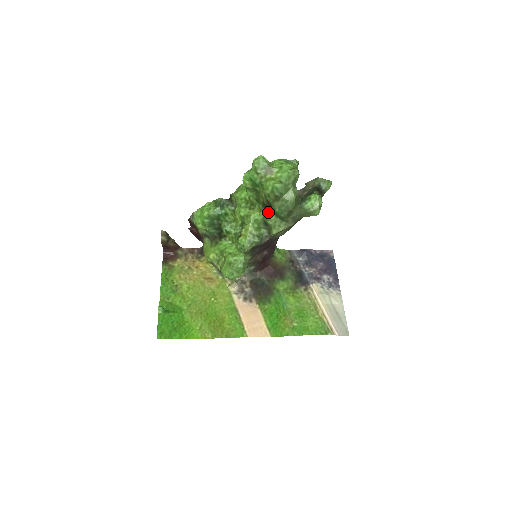
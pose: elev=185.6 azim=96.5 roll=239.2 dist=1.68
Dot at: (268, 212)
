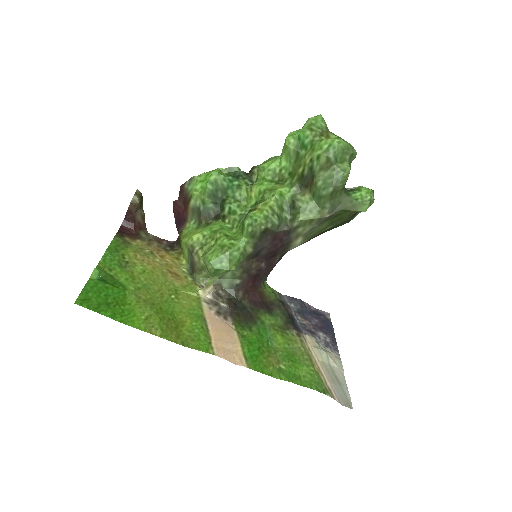
Dot at: (302, 190)
